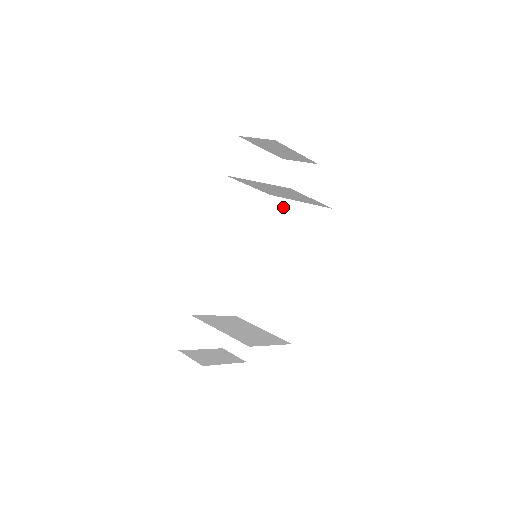
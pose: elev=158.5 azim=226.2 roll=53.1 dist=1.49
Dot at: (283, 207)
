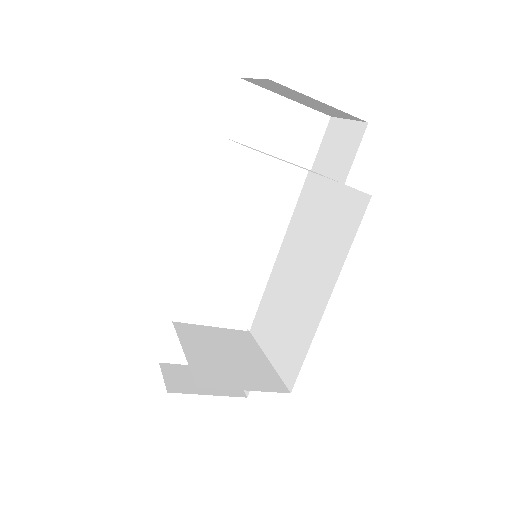
Dot at: (318, 188)
